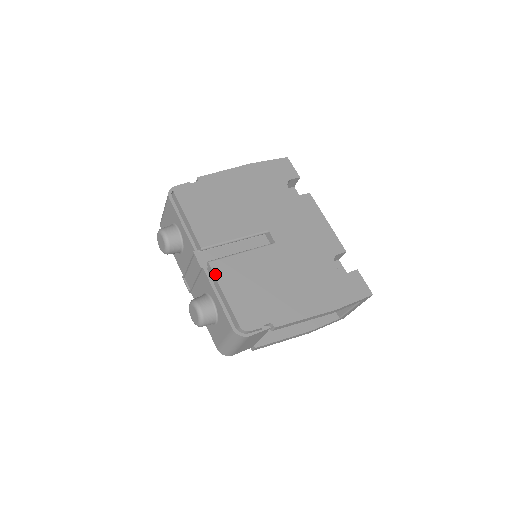
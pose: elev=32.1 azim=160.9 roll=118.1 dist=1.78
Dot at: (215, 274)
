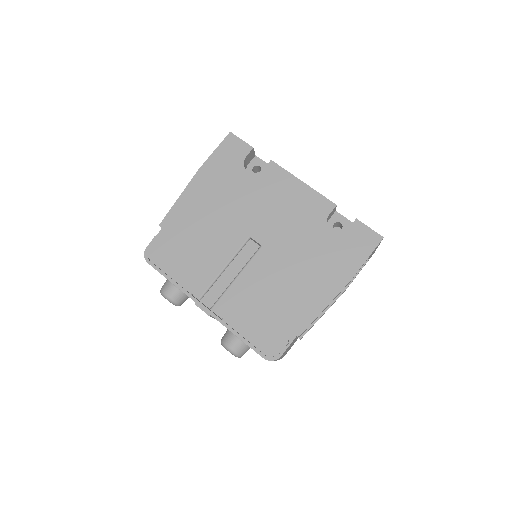
Dot at: (223, 317)
